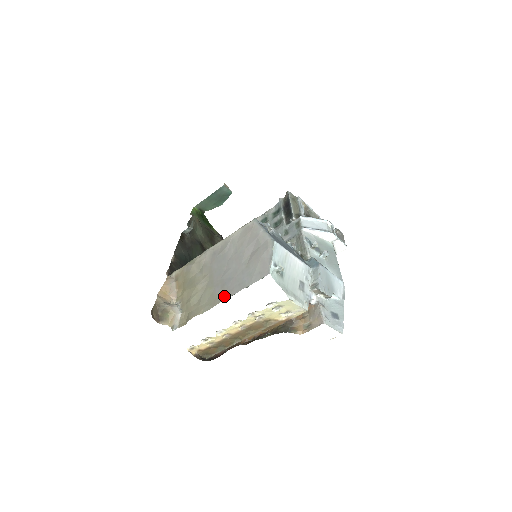
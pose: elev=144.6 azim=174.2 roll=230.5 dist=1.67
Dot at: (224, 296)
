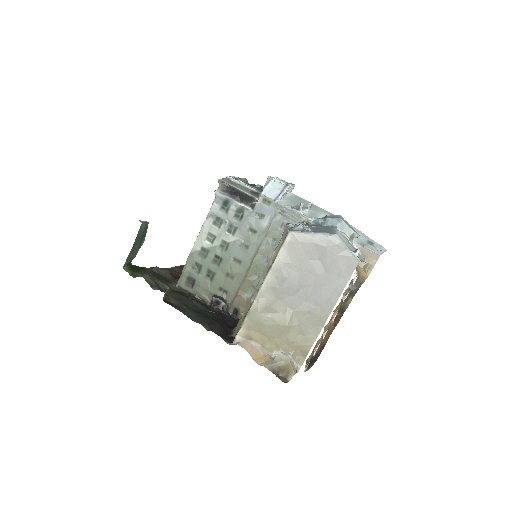
Dot at: (328, 309)
